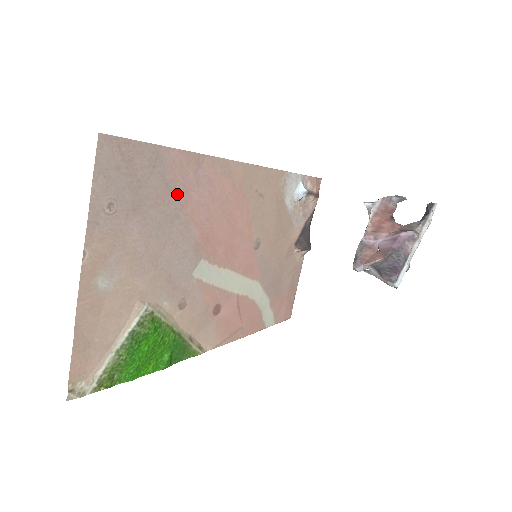
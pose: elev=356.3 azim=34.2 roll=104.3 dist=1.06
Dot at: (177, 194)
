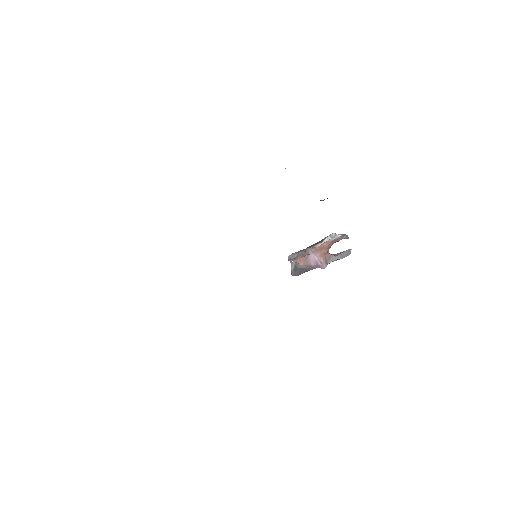
Dot at: occluded
